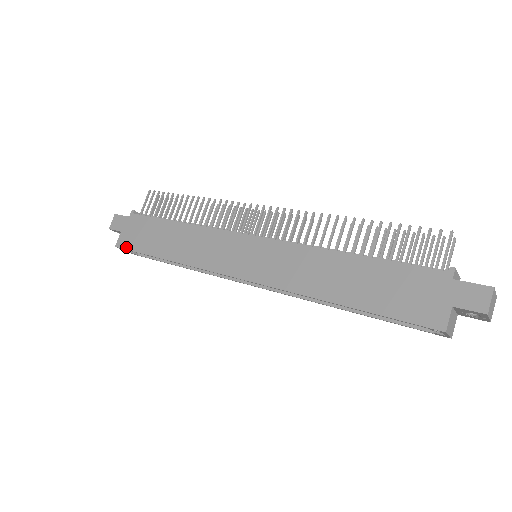
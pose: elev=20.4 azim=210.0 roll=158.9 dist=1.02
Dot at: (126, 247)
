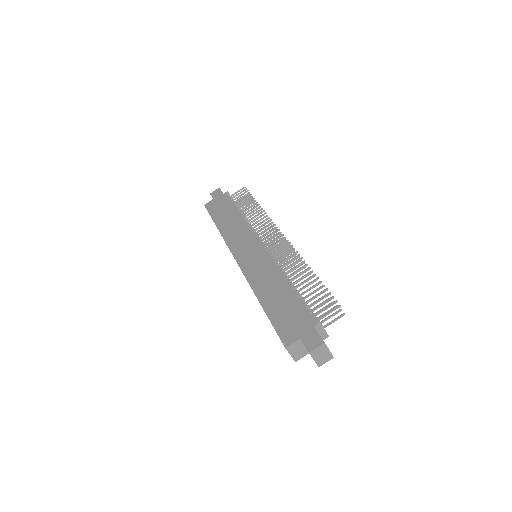
Dot at: (208, 208)
